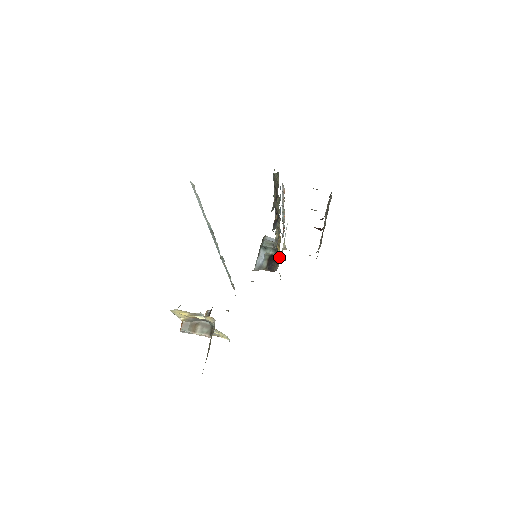
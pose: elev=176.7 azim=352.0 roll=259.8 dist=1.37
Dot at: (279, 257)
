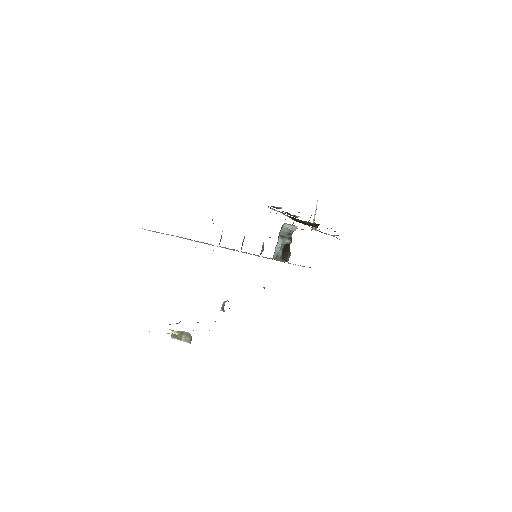
Dot at: occluded
